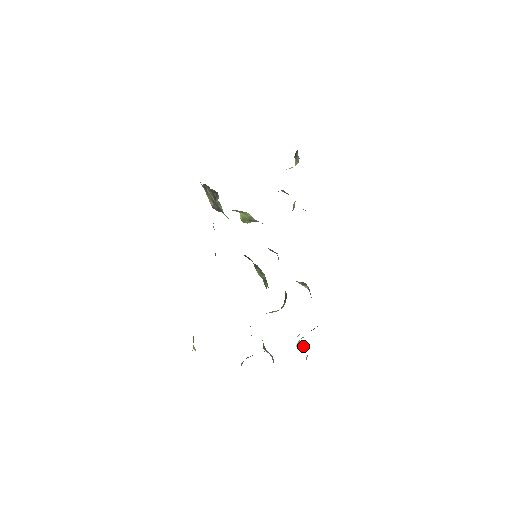
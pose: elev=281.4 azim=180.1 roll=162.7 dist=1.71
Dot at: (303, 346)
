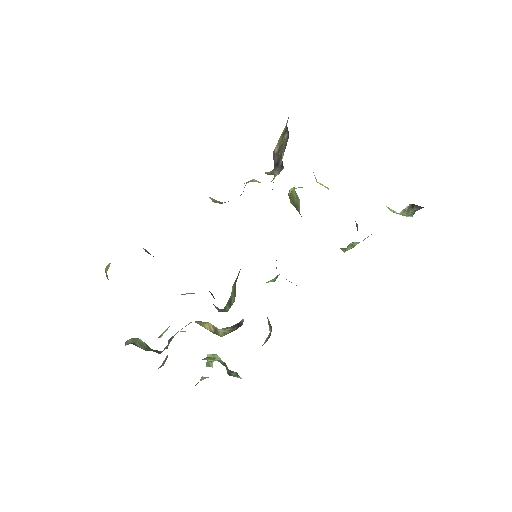
Dot at: (211, 364)
